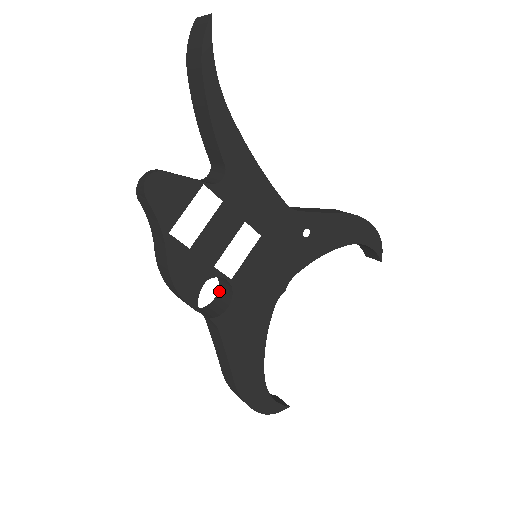
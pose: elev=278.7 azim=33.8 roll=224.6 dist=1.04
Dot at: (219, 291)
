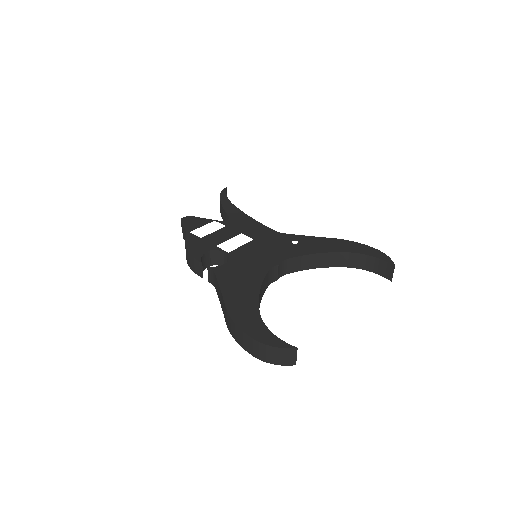
Dot at: occluded
